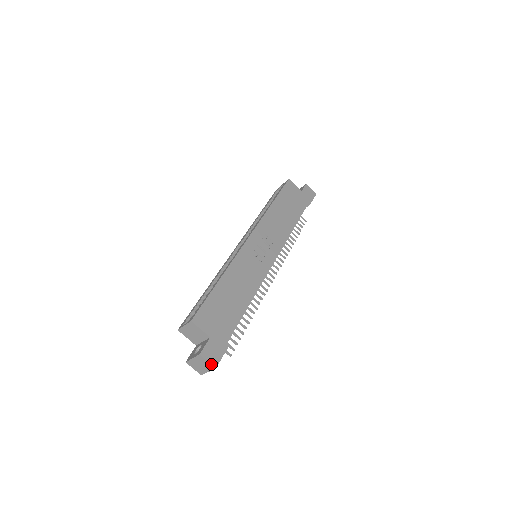
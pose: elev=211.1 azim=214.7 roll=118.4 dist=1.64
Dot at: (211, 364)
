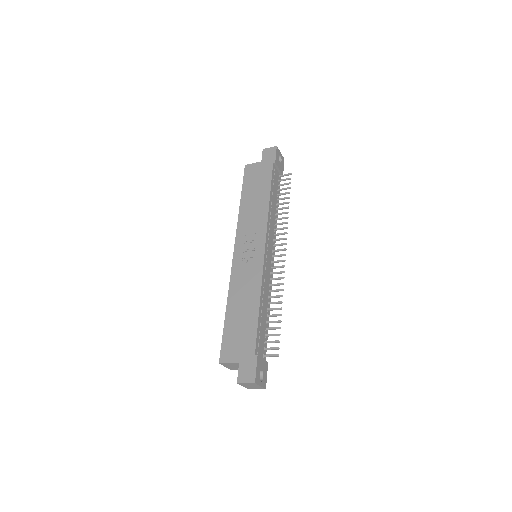
Dot at: (249, 383)
